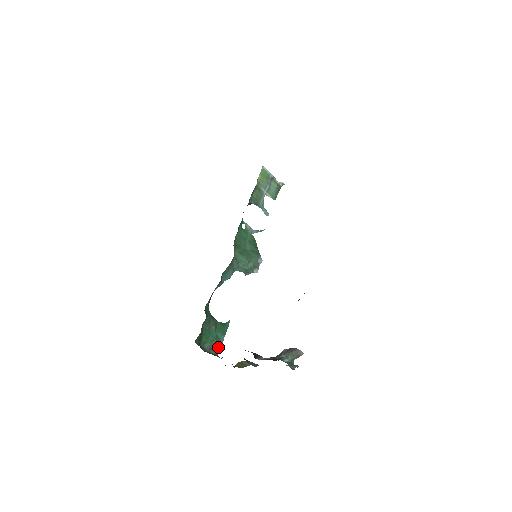
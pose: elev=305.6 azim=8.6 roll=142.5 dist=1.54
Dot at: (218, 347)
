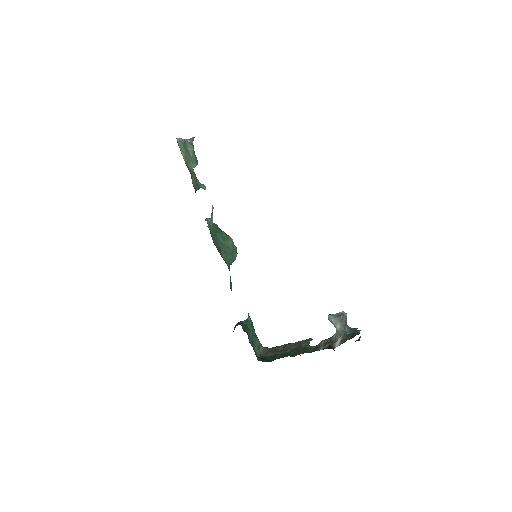
Dot at: (259, 342)
